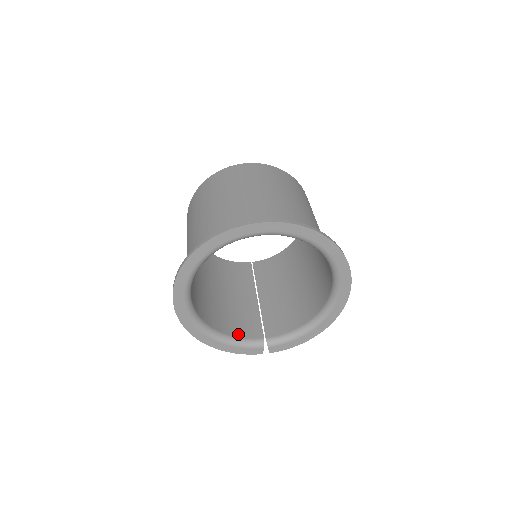
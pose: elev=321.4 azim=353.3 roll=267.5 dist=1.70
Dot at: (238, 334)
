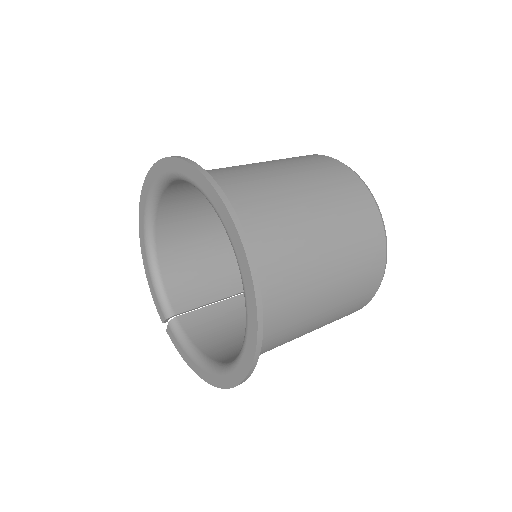
Dot at: (169, 284)
